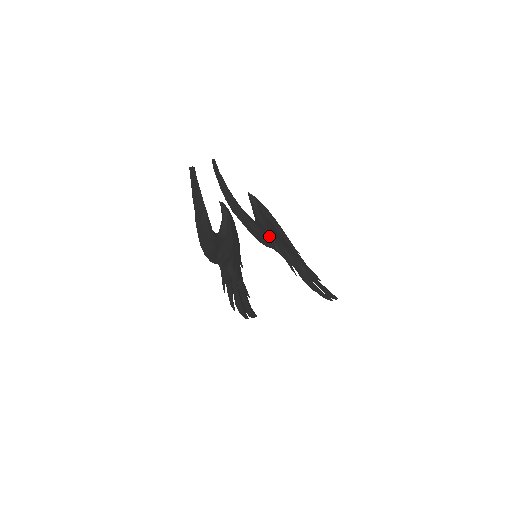
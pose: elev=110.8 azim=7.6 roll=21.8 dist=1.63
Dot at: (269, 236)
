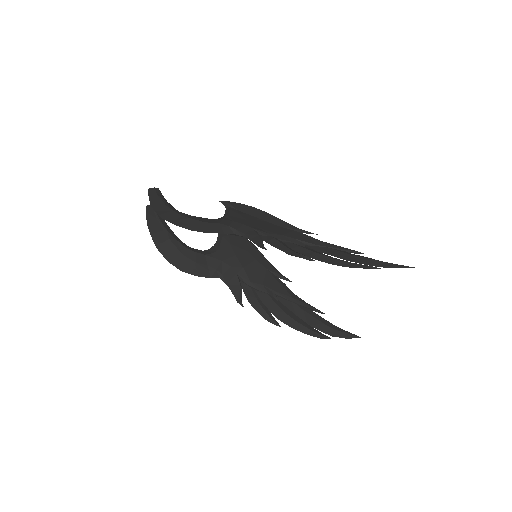
Dot at: (218, 224)
